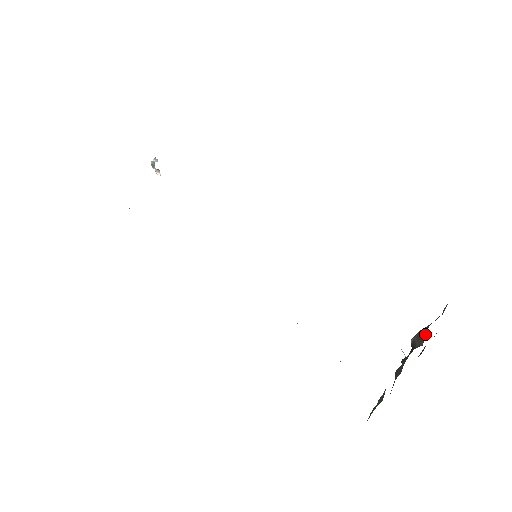
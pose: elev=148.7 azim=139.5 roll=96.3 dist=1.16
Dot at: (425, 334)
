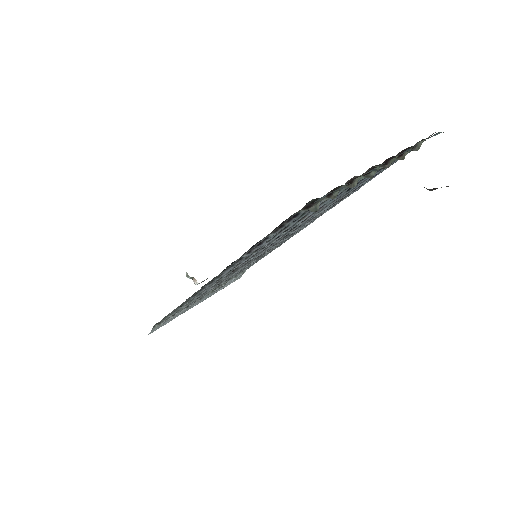
Dot at: occluded
